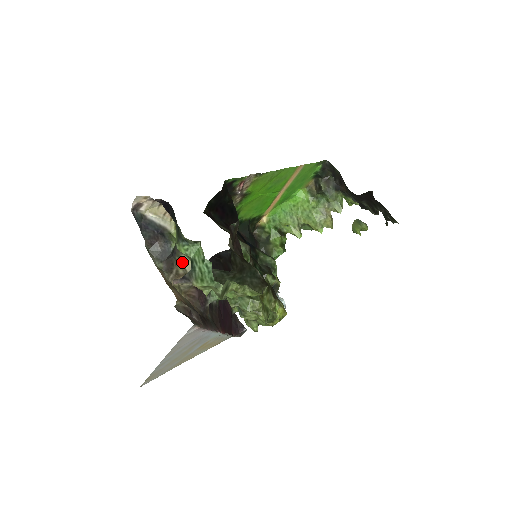
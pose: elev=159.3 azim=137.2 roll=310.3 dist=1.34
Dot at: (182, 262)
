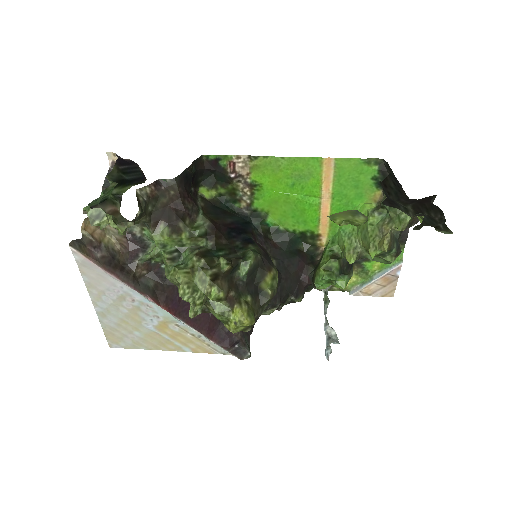
Dot at: occluded
